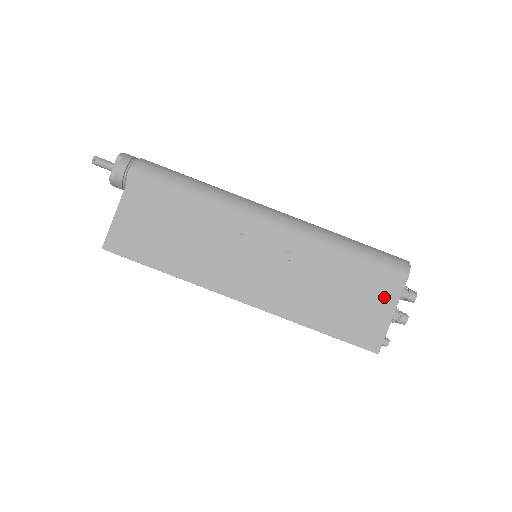
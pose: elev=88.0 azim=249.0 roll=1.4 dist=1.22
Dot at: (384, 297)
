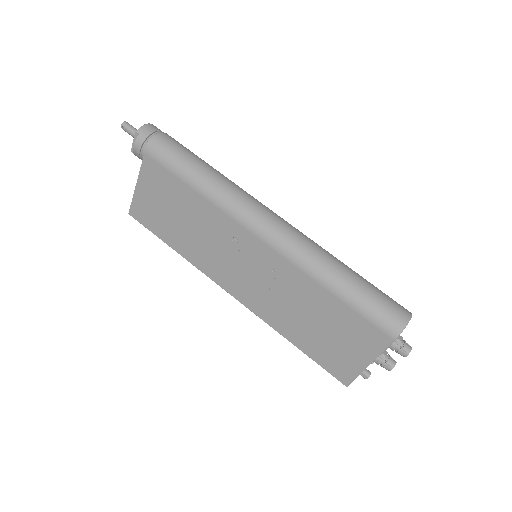
Dot at: (364, 346)
